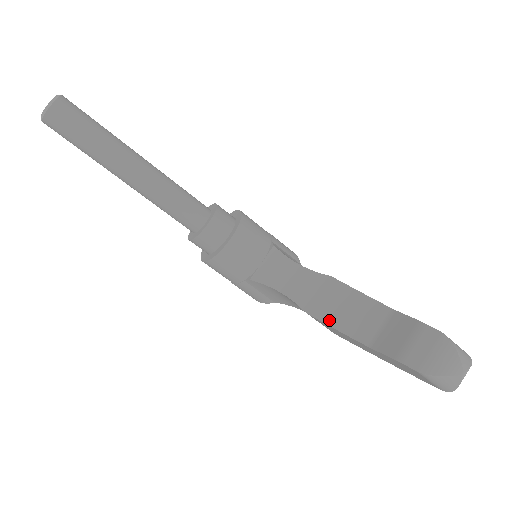
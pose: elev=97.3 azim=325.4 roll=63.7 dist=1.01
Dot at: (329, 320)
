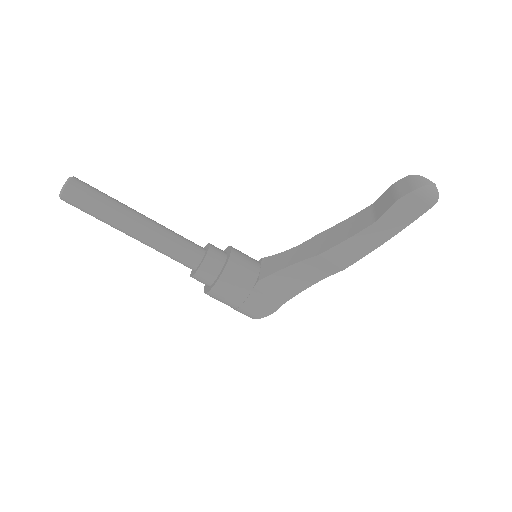
Dot at: (337, 242)
